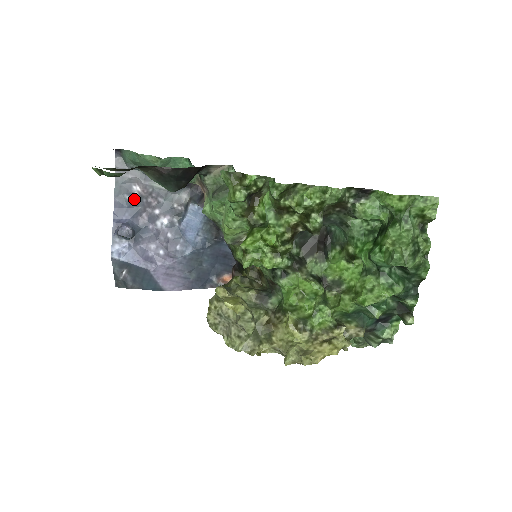
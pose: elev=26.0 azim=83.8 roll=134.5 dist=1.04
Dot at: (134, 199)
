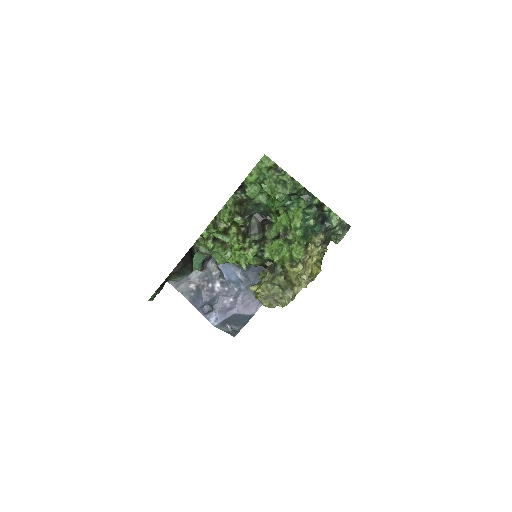
Dot at: (196, 291)
